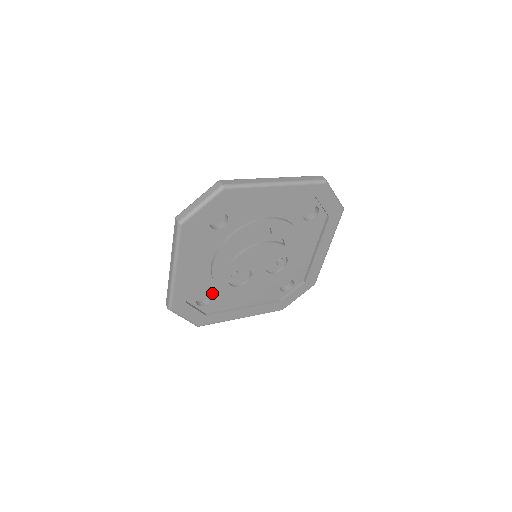
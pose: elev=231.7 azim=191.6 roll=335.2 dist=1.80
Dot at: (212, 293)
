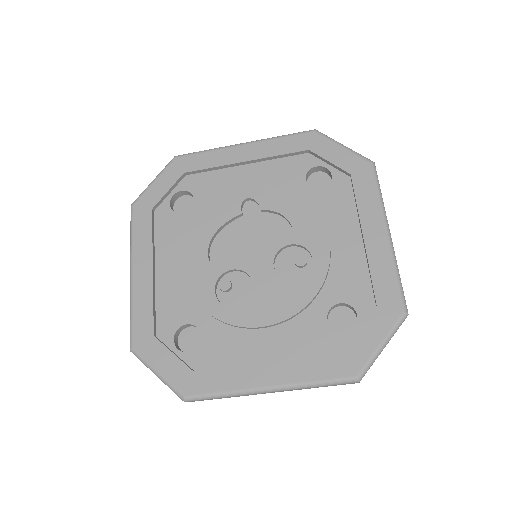
Dot at: (198, 325)
